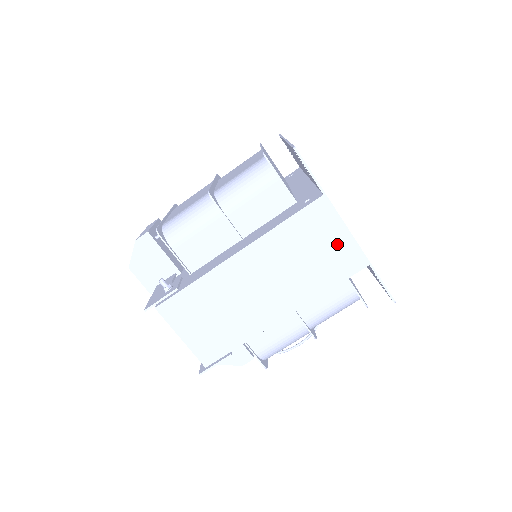
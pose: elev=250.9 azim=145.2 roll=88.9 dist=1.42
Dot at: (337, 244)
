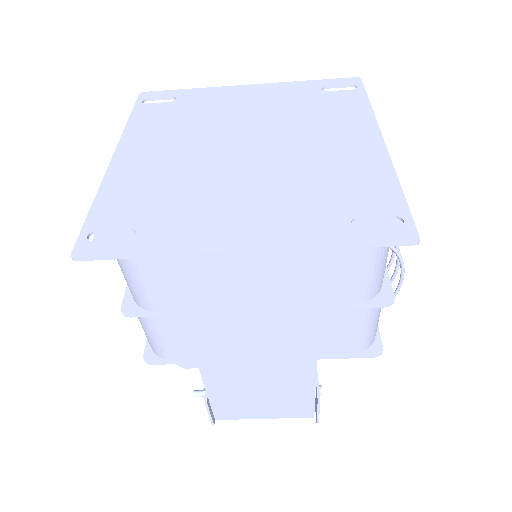
Dot at: (254, 271)
